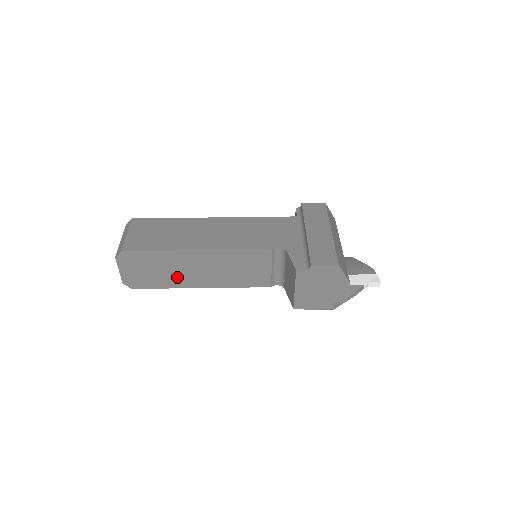
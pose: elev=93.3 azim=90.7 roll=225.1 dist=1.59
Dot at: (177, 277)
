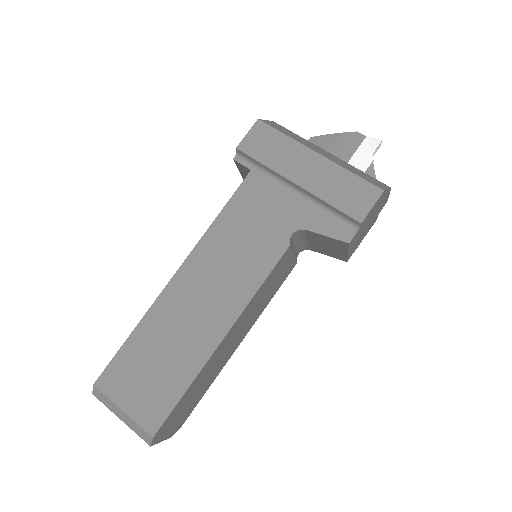
Dot at: (216, 370)
